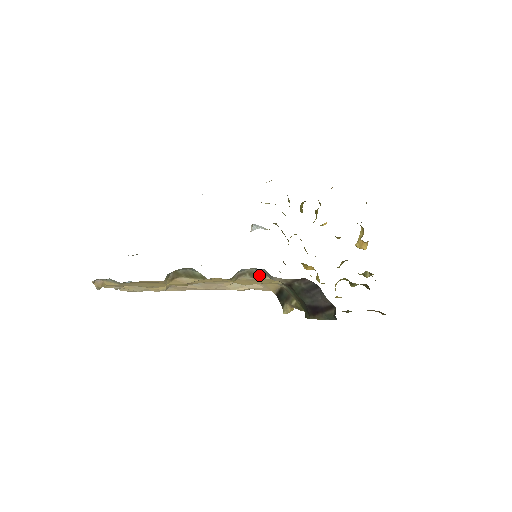
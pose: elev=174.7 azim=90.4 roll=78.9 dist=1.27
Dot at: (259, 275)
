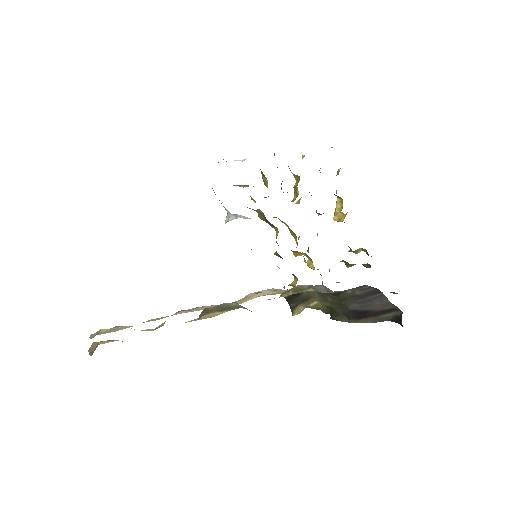
Dot at: (303, 289)
